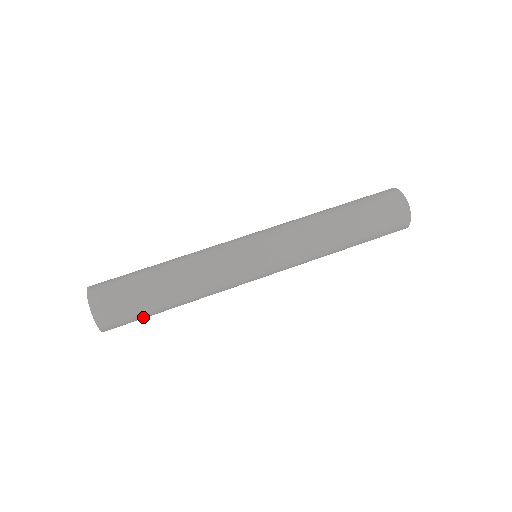
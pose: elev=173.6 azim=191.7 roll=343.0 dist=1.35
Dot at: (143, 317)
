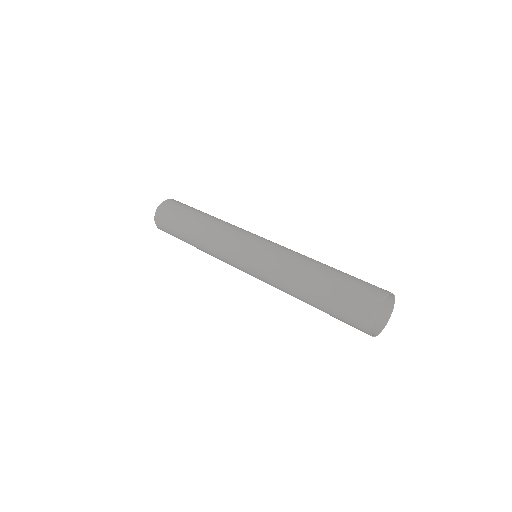
Dot at: (174, 233)
